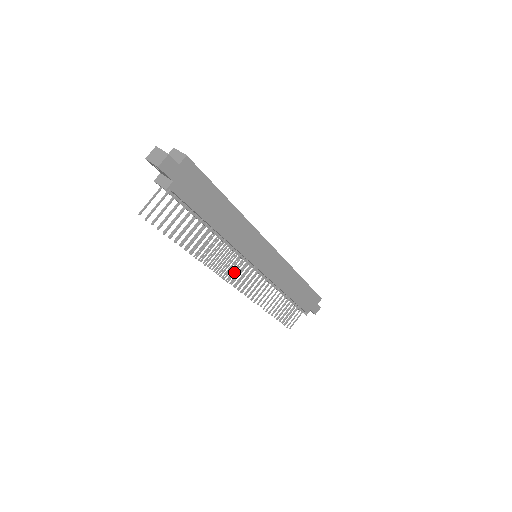
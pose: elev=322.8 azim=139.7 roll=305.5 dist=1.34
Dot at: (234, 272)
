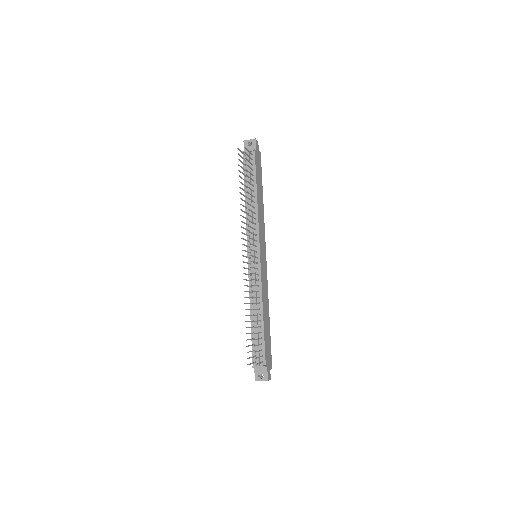
Dot at: (245, 250)
